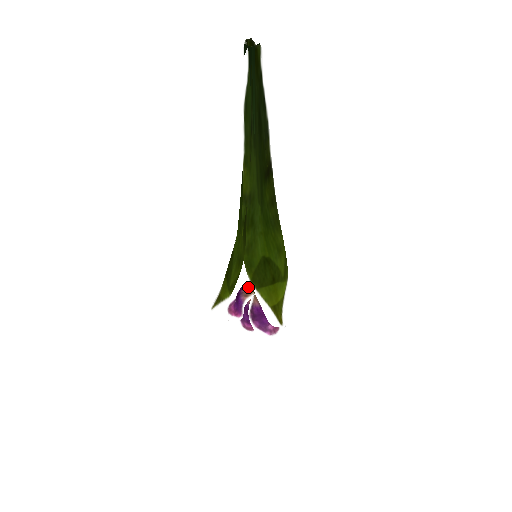
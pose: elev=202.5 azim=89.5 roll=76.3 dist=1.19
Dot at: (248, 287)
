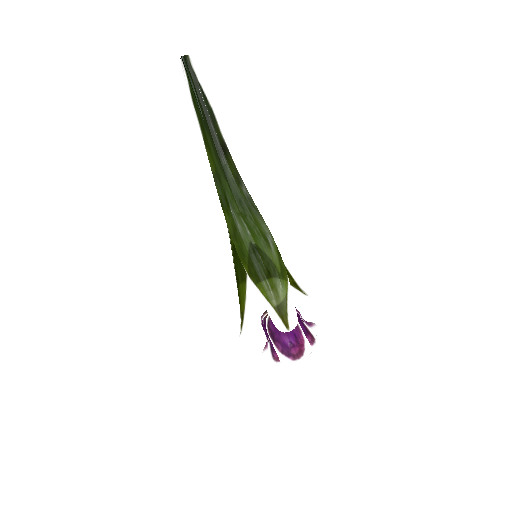
Dot at: occluded
